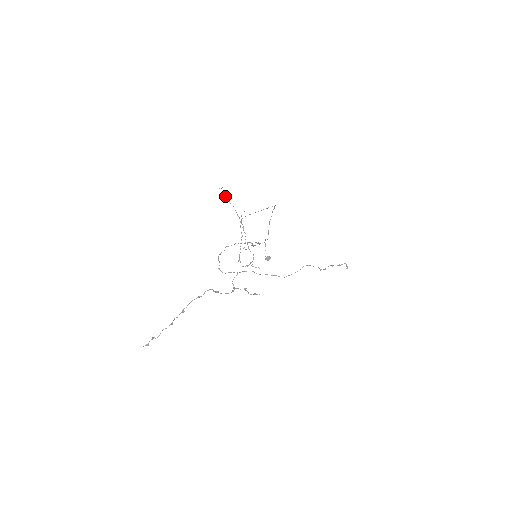
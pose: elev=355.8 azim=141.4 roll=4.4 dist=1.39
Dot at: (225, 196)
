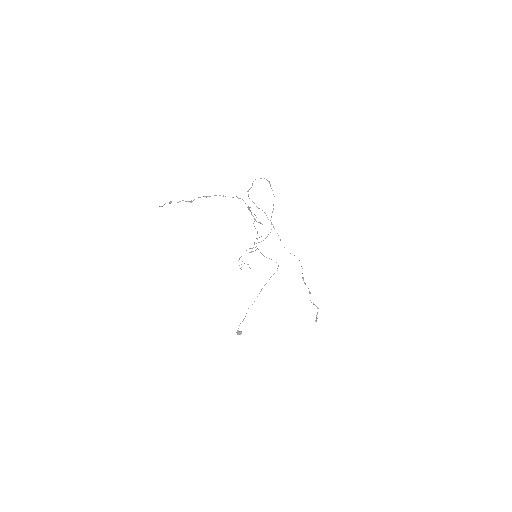
Dot at: (253, 223)
